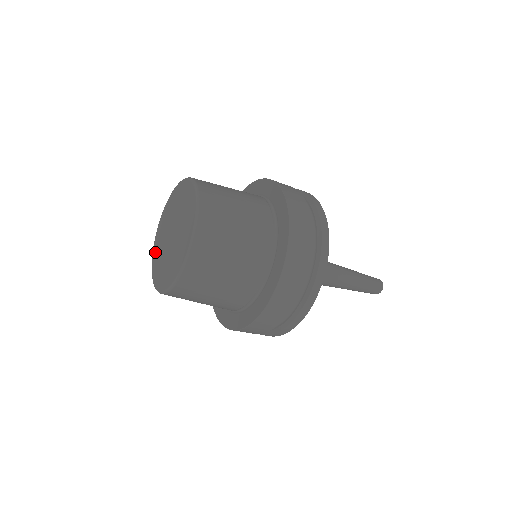
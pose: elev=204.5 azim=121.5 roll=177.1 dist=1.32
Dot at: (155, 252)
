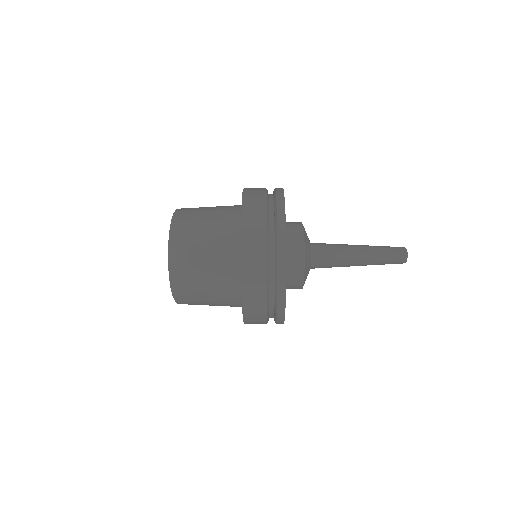
Dot at: occluded
